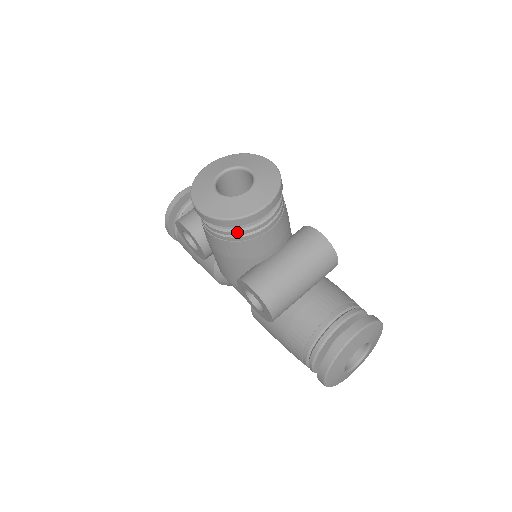
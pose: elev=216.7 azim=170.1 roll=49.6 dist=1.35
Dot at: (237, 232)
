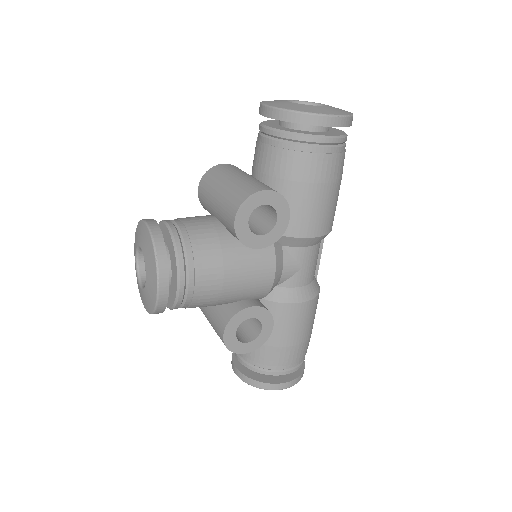
Dot at: occluded
